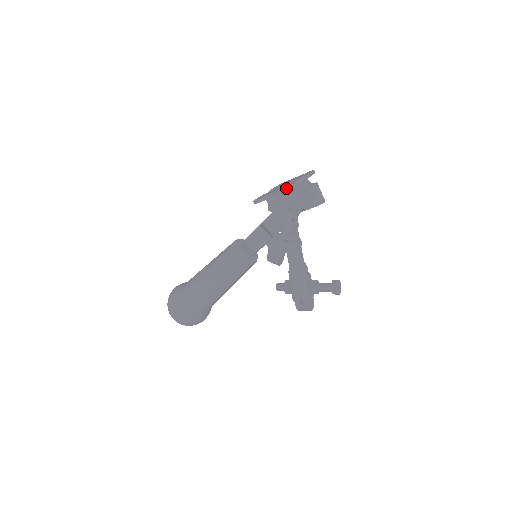
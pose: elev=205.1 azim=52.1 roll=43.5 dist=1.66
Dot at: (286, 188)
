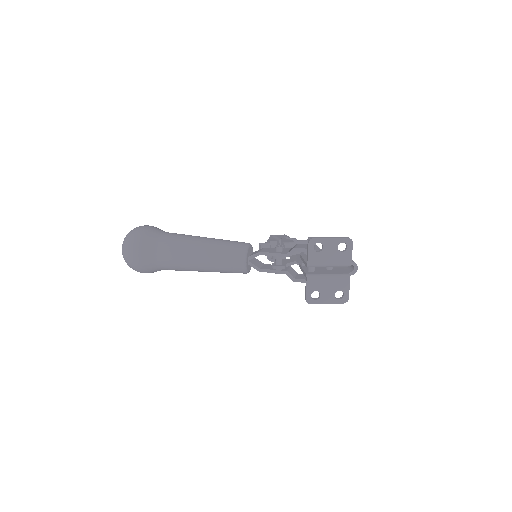
Dot at: occluded
